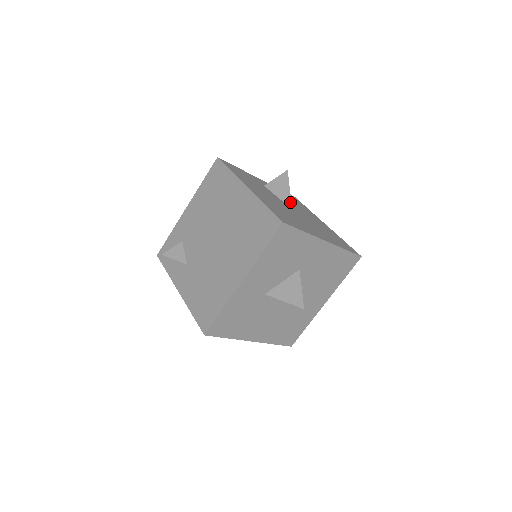
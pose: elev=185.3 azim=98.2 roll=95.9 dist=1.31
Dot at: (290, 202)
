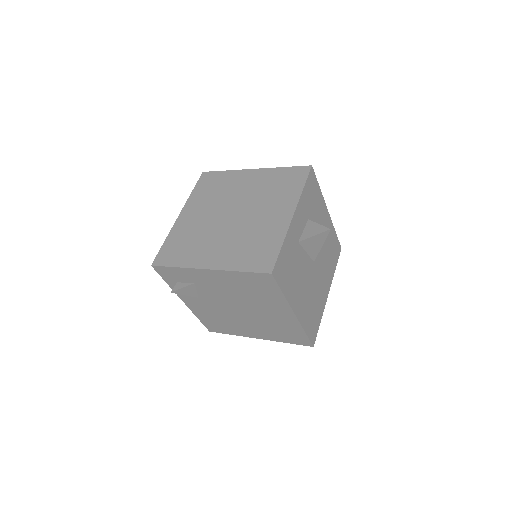
Dot at: occluded
